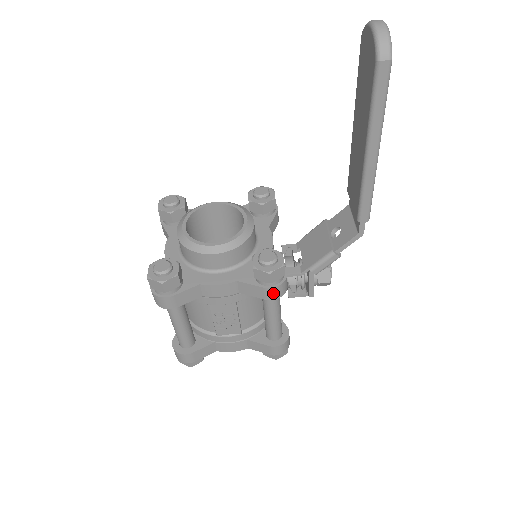
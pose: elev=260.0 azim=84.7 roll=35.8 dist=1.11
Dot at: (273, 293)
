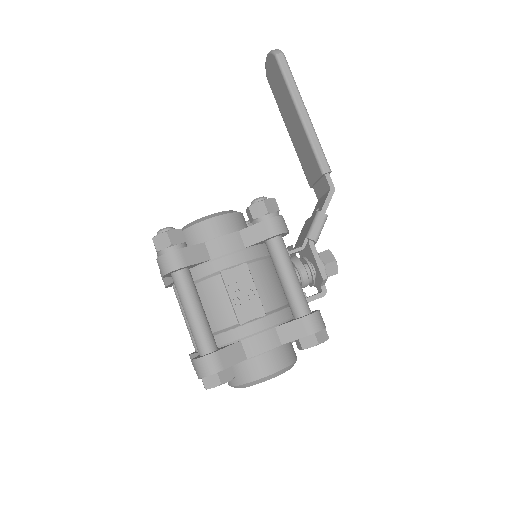
Dot at: (275, 225)
